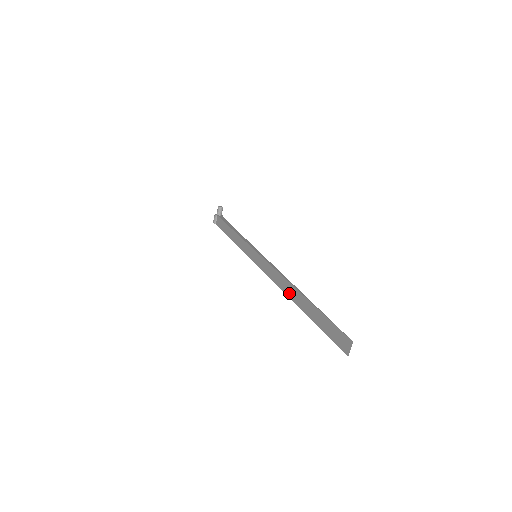
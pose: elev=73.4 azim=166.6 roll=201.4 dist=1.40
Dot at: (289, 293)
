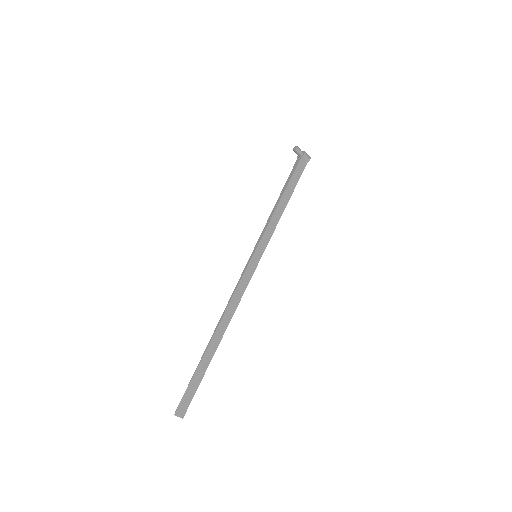
Dot at: (223, 328)
